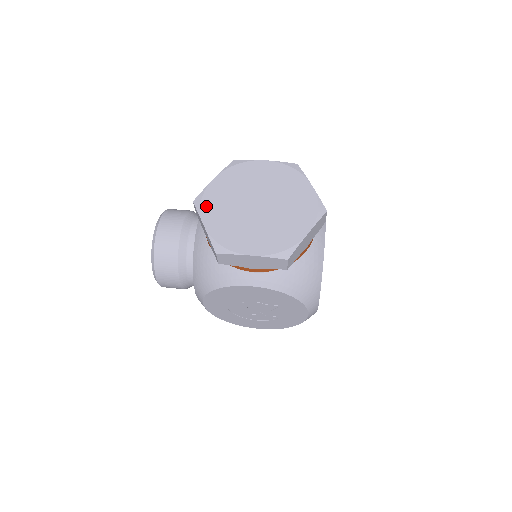
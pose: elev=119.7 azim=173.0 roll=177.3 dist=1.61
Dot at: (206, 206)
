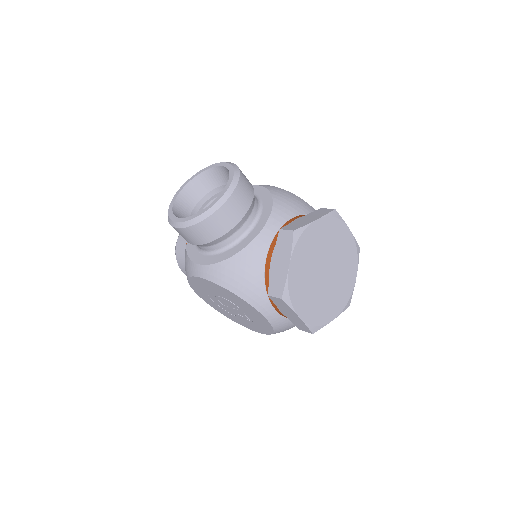
Dot at: (300, 246)
